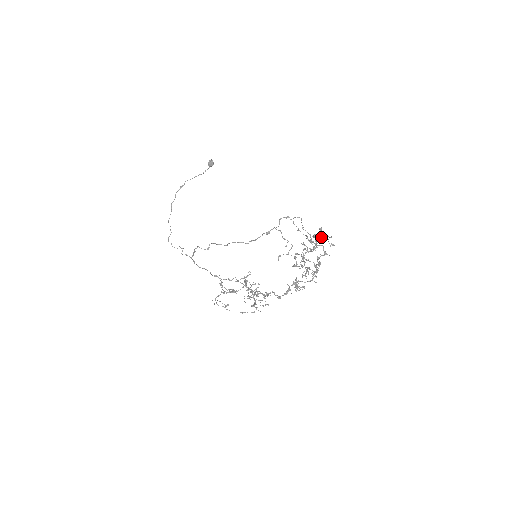
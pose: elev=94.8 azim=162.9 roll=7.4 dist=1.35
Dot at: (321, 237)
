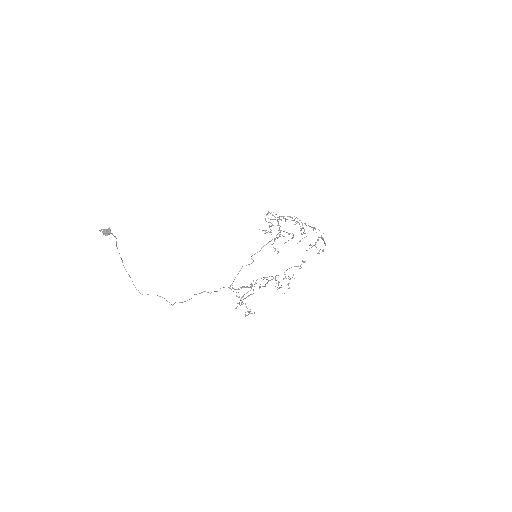
Dot at: (279, 218)
